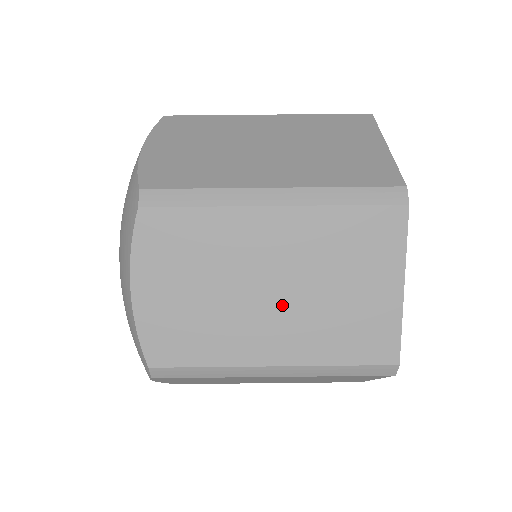
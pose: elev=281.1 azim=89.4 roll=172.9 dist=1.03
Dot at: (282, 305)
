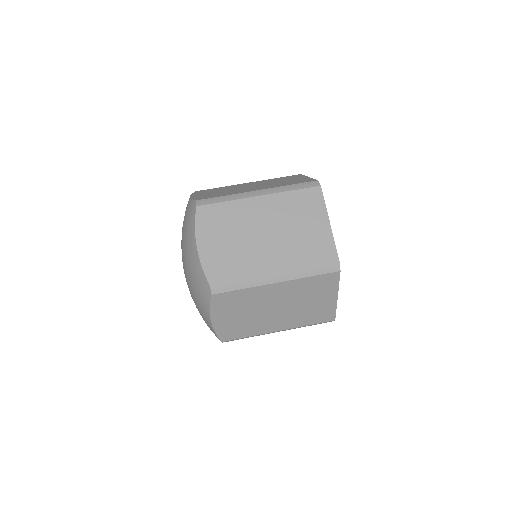
Dot at: (282, 312)
